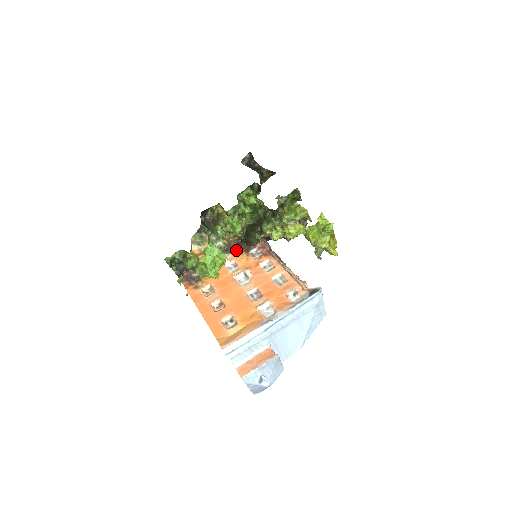
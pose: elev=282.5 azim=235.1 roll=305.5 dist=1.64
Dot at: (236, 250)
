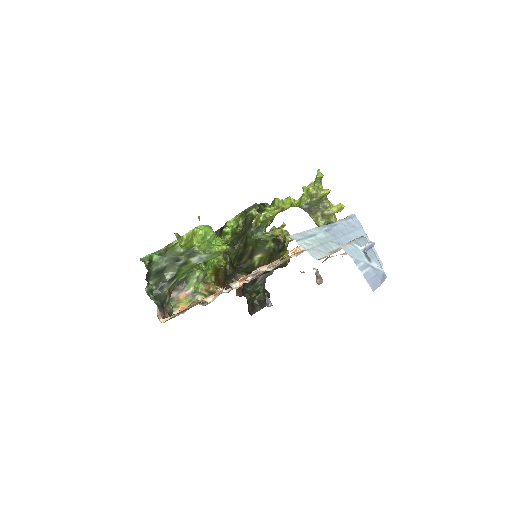
Dot at: occluded
